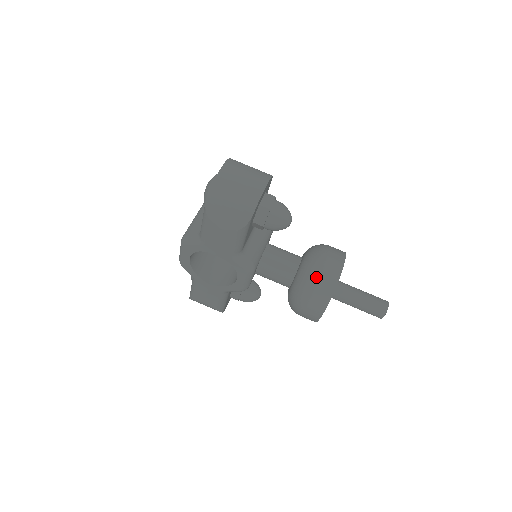
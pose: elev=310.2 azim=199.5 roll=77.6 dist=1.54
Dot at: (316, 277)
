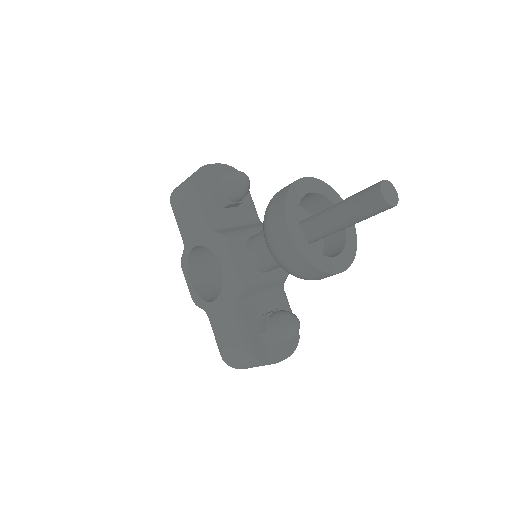
Dot at: (273, 197)
